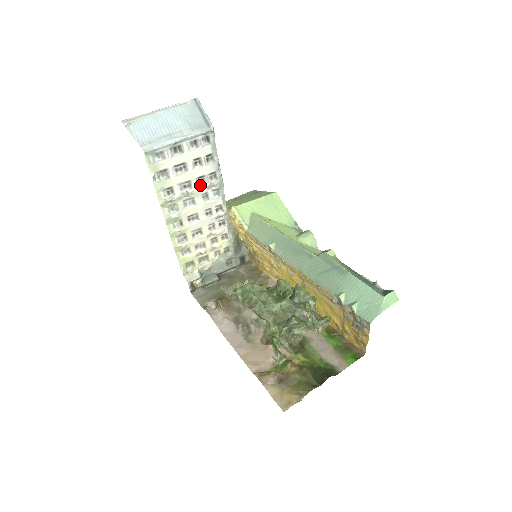
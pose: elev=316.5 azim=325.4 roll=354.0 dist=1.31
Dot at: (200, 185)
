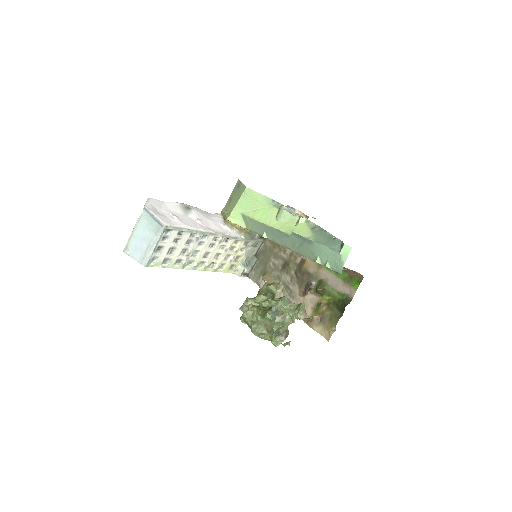
Dot at: (191, 244)
